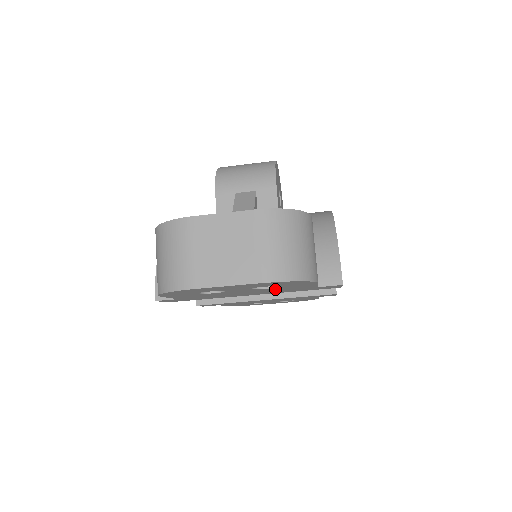
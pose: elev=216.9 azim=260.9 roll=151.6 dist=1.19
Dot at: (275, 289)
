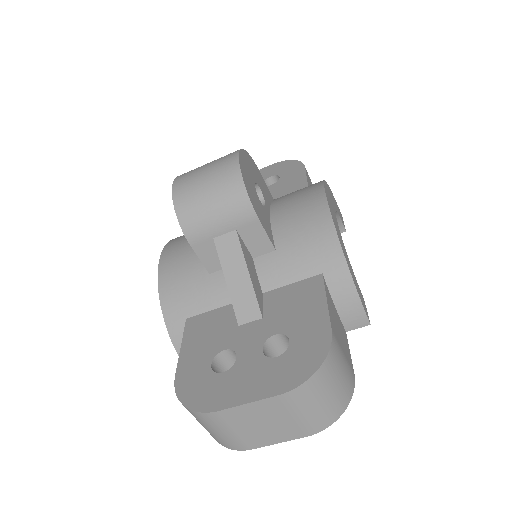
Dot at: occluded
